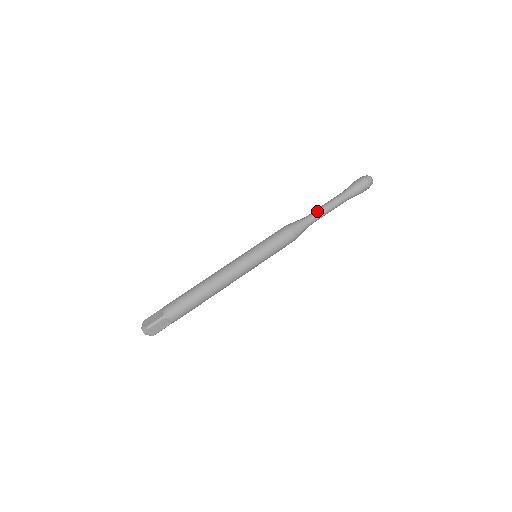
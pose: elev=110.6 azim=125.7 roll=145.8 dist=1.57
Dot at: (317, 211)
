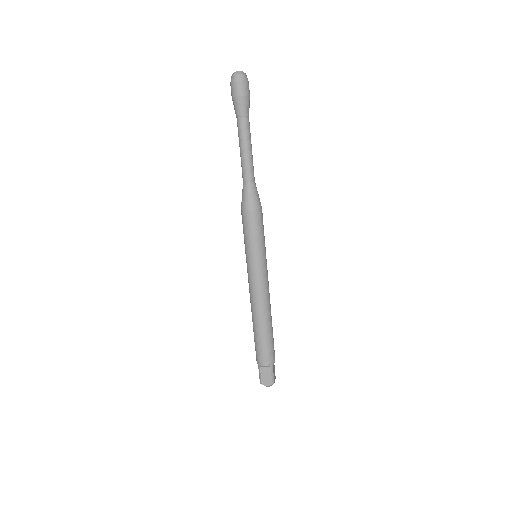
Dot at: (248, 166)
